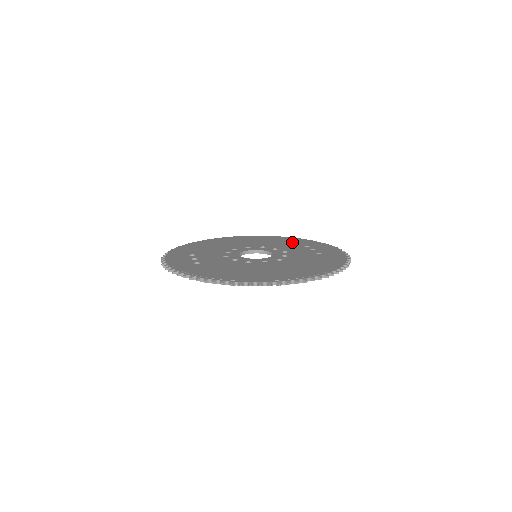
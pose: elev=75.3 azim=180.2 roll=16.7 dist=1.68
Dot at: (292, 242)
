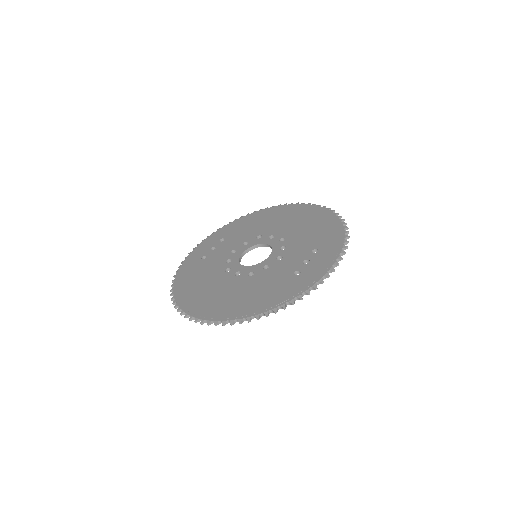
Dot at: (319, 235)
